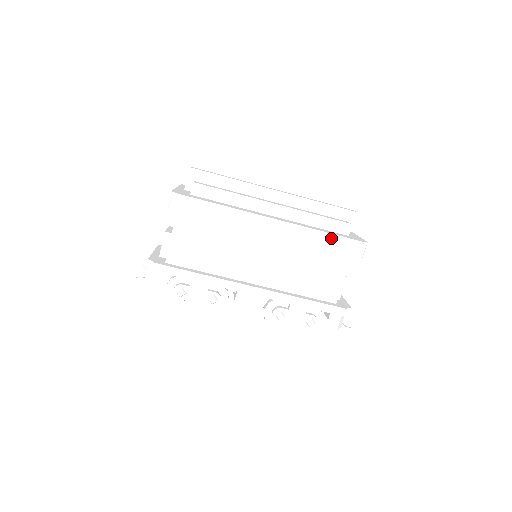
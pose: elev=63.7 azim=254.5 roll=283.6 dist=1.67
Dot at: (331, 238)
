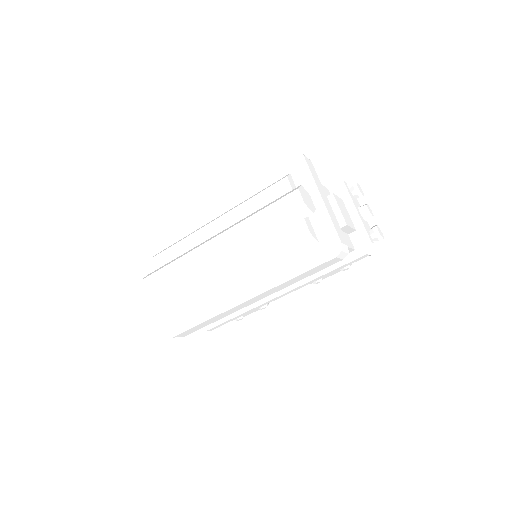
Dot at: (306, 273)
